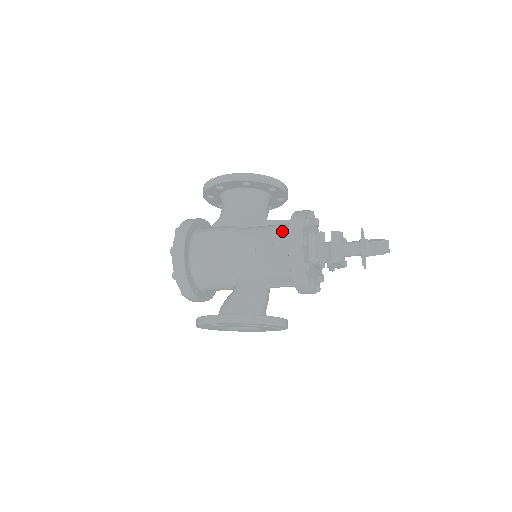
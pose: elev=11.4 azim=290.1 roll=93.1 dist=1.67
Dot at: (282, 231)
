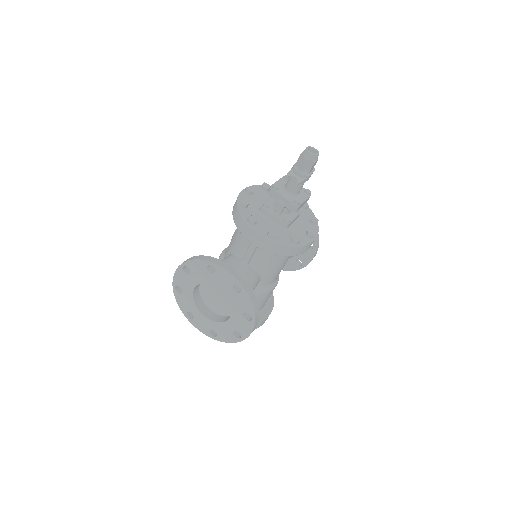
Dot at: occluded
